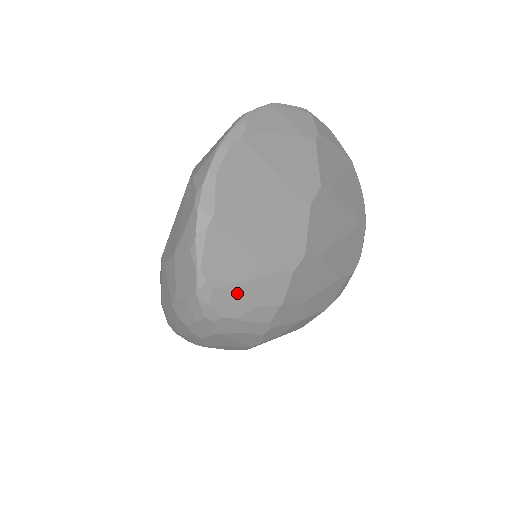
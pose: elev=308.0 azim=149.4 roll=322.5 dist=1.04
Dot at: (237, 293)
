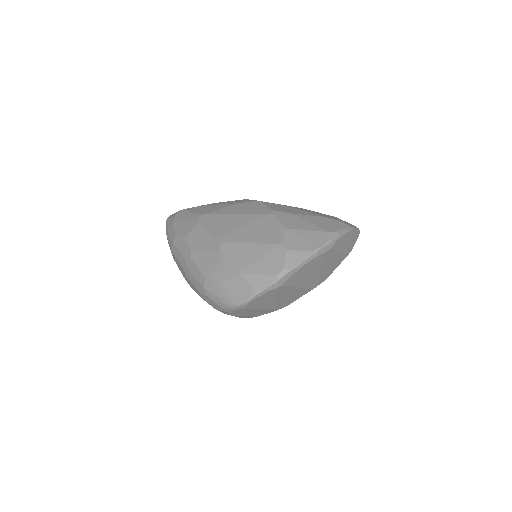
Dot at: (248, 311)
